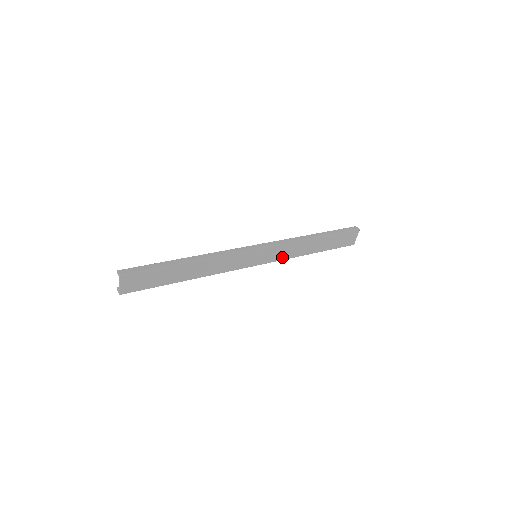
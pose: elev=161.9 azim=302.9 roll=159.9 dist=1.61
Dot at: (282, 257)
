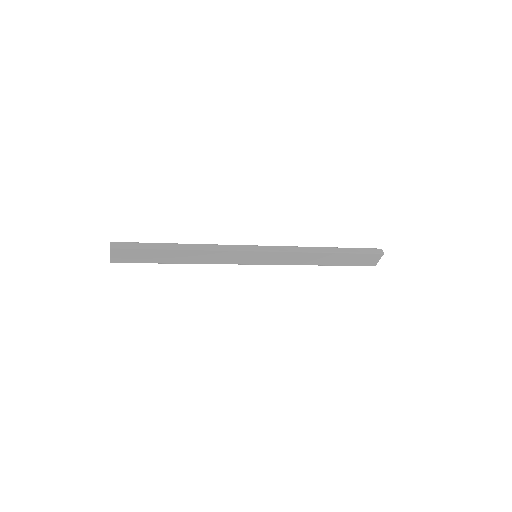
Dot at: (286, 262)
